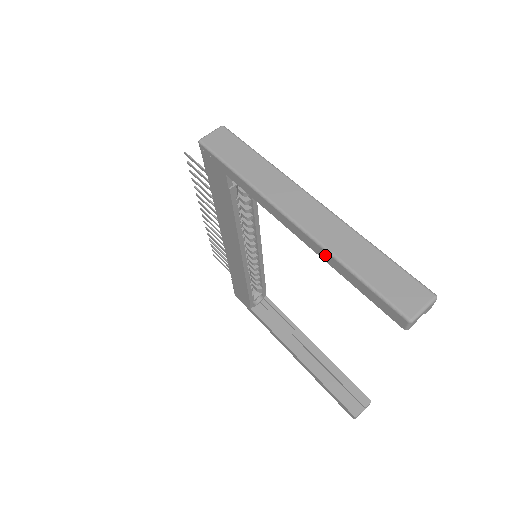
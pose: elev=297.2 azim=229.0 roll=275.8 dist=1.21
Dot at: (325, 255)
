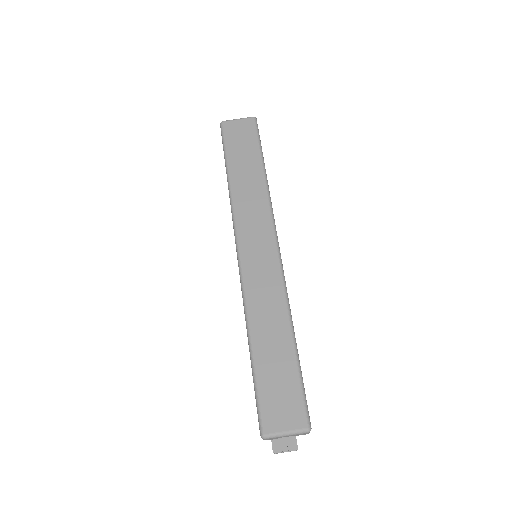
Dot at: (244, 312)
